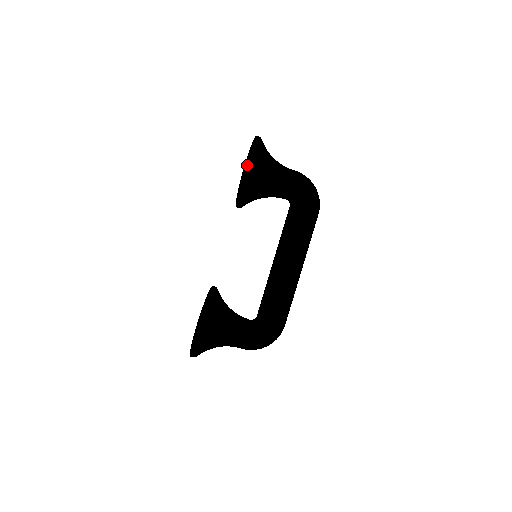
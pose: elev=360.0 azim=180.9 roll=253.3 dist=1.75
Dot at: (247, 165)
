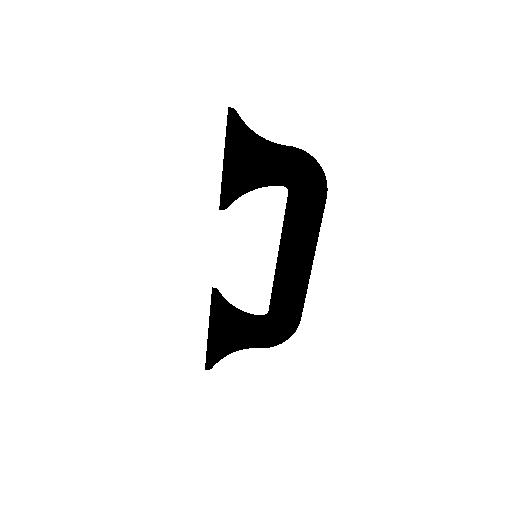
Dot at: (226, 176)
